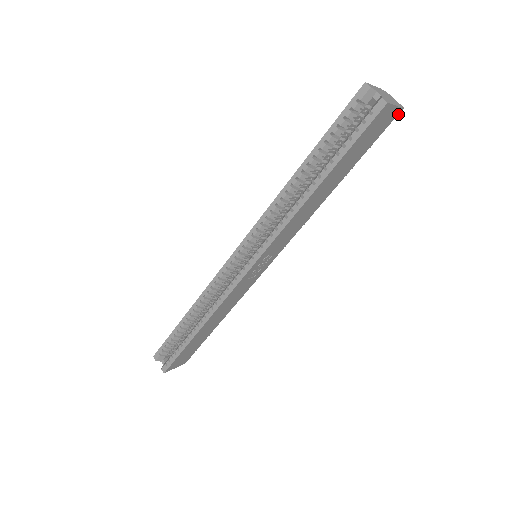
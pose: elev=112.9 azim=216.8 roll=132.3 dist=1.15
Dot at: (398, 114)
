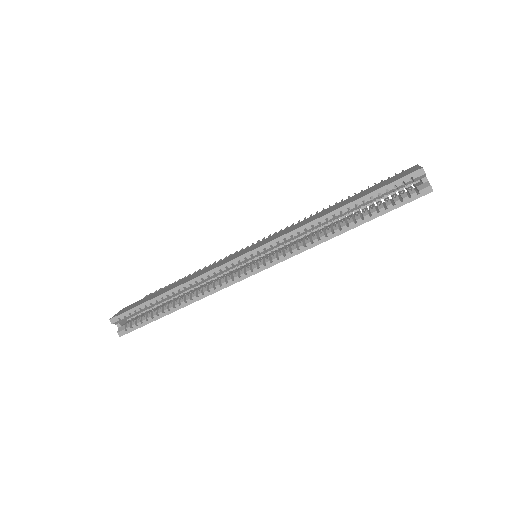
Dot at: occluded
